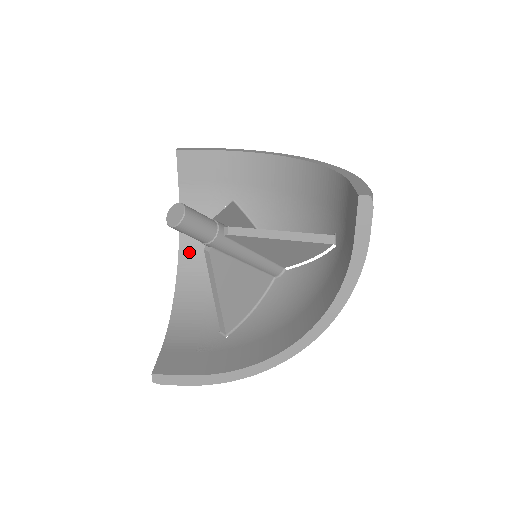
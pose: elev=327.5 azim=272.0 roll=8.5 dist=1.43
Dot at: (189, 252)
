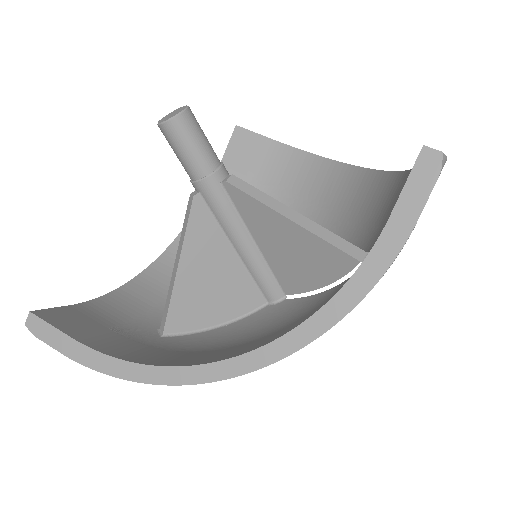
Dot at: occluded
